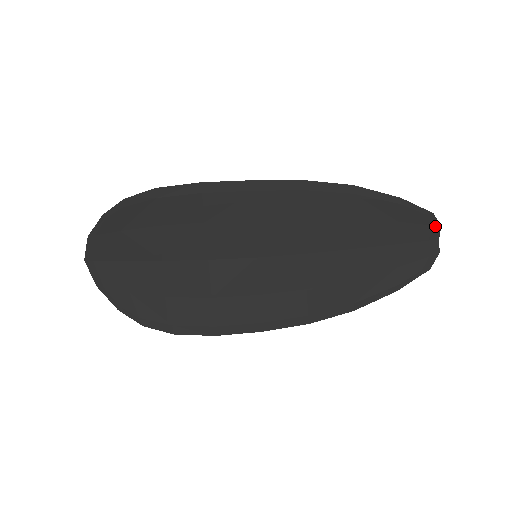
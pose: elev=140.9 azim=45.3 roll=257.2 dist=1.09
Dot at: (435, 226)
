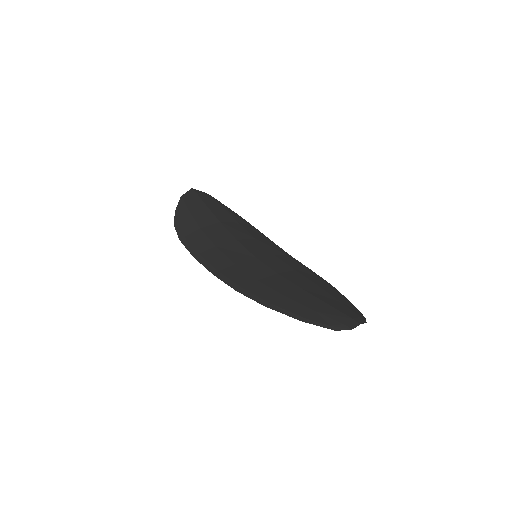
Dot at: (347, 327)
